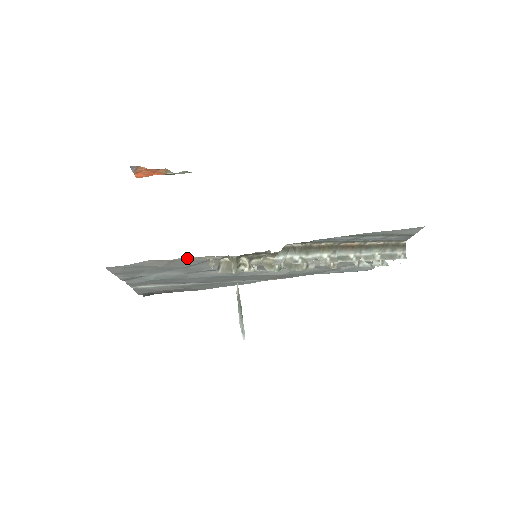
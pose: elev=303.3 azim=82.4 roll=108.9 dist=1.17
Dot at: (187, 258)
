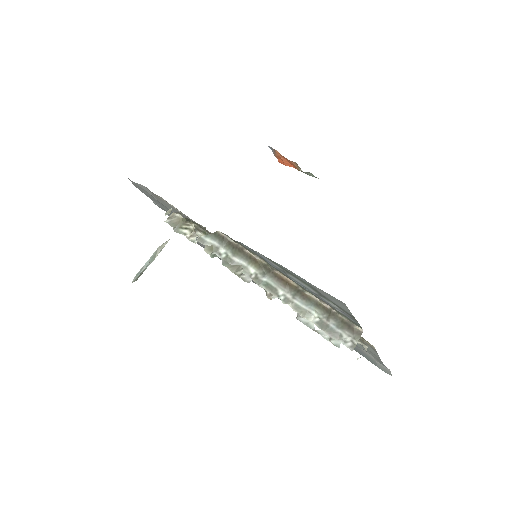
Dot at: (166, 201)
